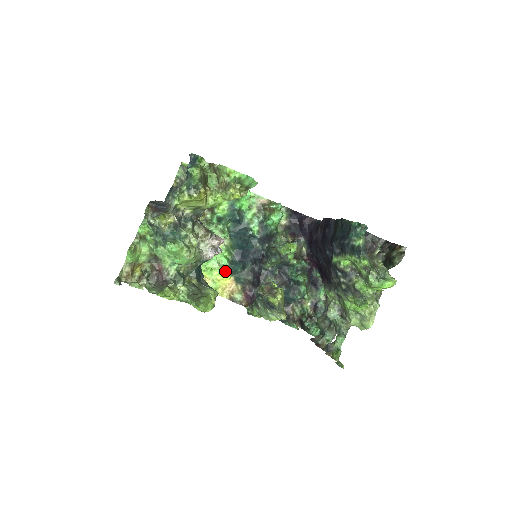
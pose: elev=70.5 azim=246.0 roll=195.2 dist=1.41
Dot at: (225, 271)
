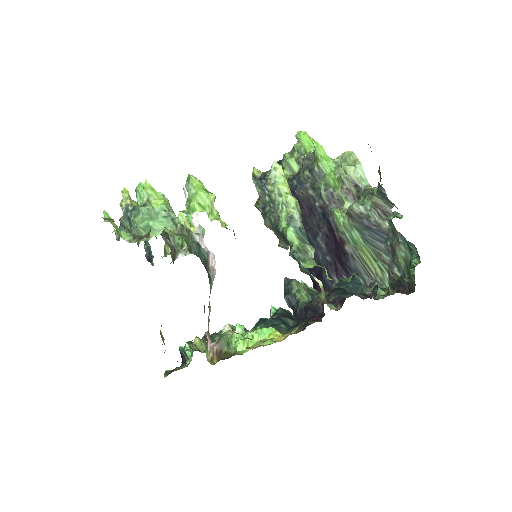
Dot at: (266, 328)
